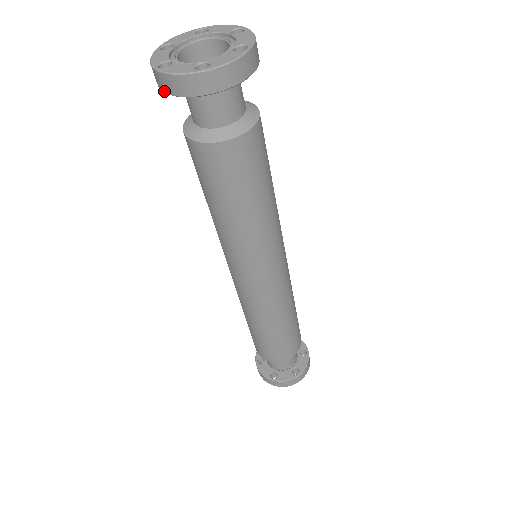
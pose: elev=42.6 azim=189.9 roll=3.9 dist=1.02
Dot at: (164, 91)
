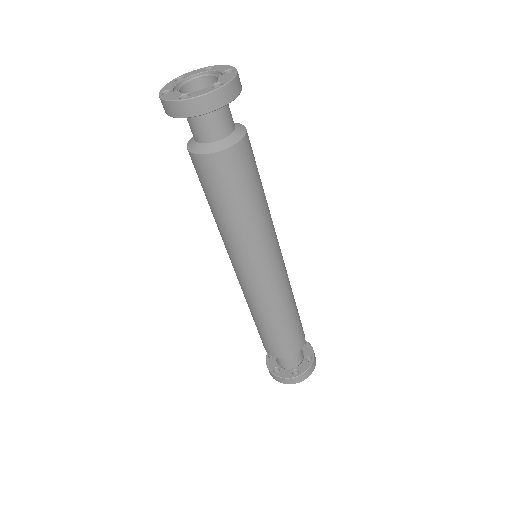
Dot at: (165, 111)
